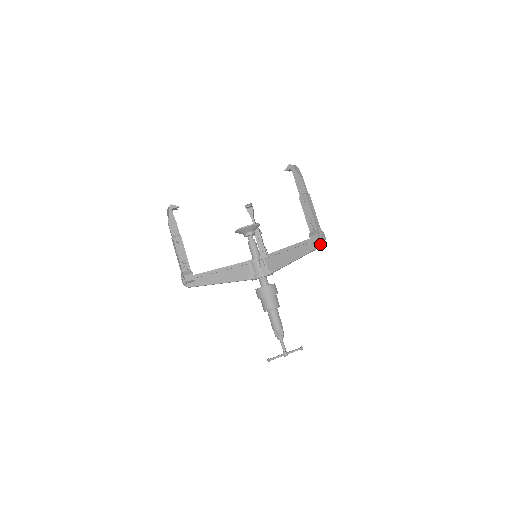
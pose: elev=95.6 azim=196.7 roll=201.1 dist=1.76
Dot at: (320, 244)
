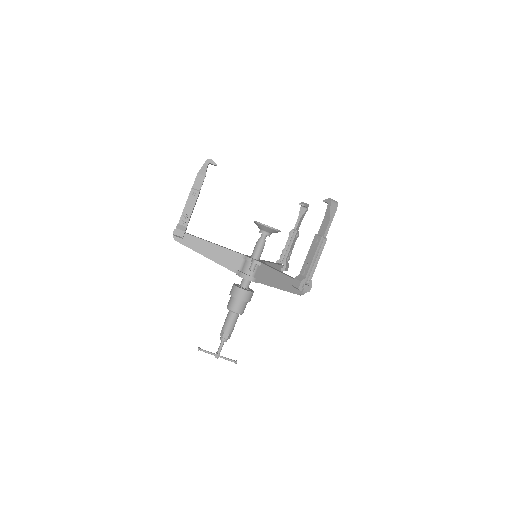
Dot at: (299, 292)
